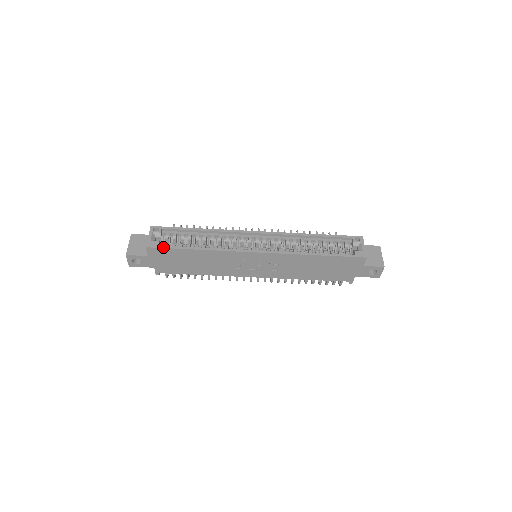
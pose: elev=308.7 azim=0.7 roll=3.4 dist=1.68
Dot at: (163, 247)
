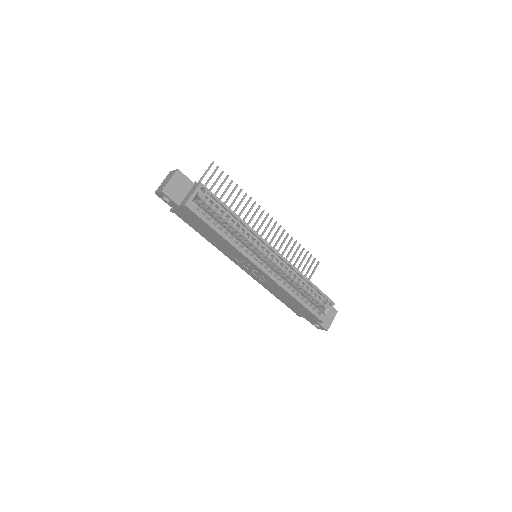
Dot at: (198, 215)
